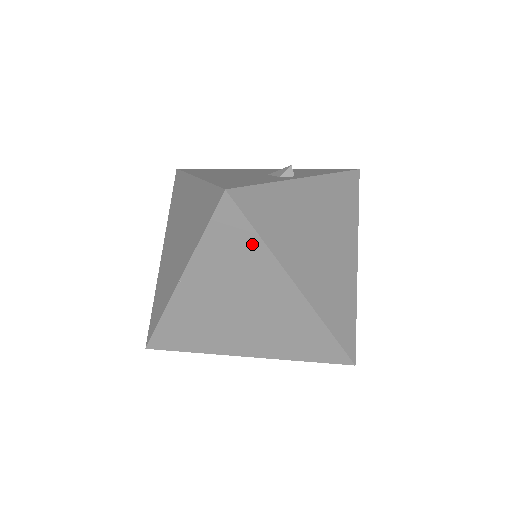
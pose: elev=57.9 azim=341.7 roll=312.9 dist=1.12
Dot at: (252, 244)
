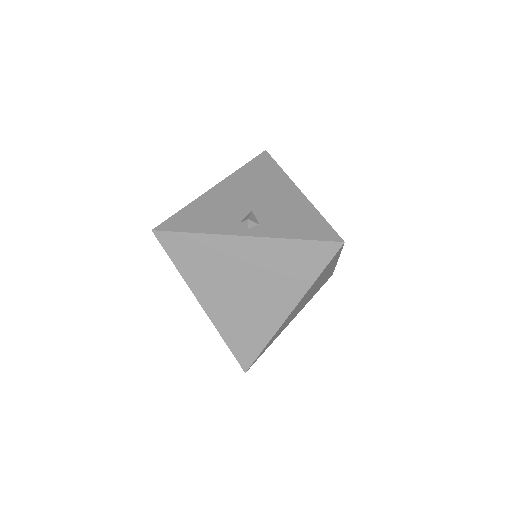
Dot at: occluded
